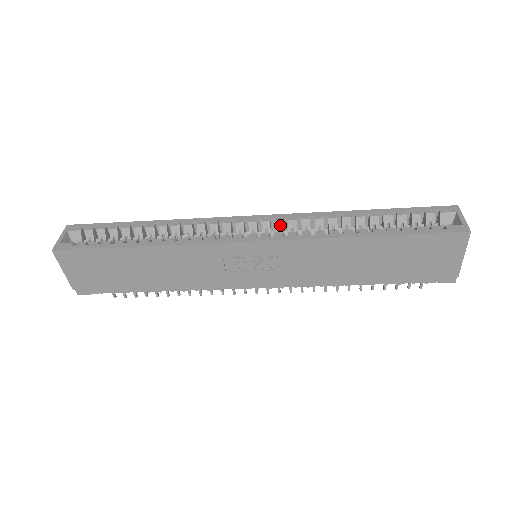
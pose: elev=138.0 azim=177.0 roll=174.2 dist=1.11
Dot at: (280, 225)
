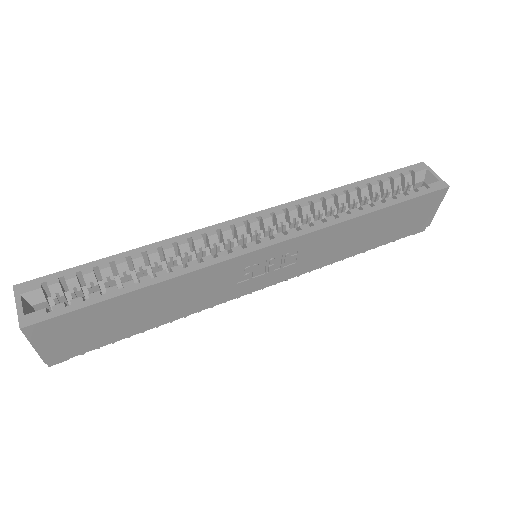
Dot at: (282, 218)
